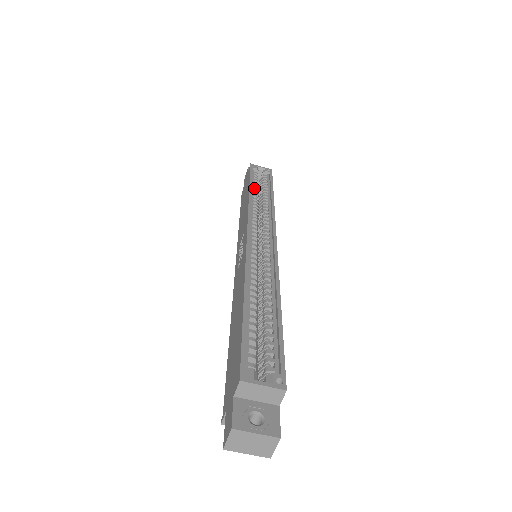
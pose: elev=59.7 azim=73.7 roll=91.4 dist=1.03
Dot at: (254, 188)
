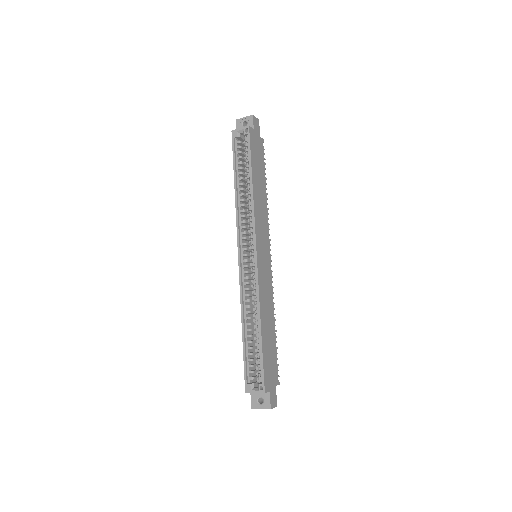
Dot at: (239, 174)
